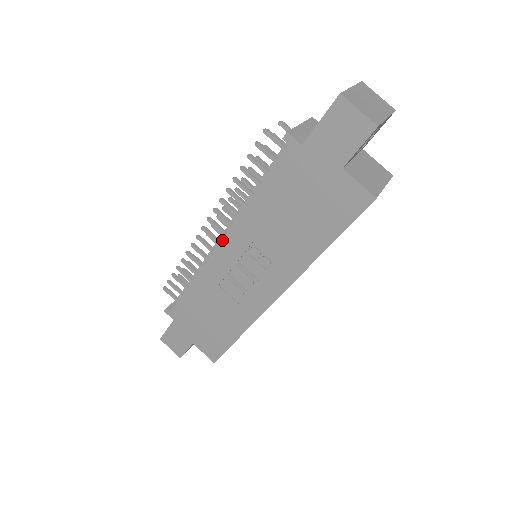
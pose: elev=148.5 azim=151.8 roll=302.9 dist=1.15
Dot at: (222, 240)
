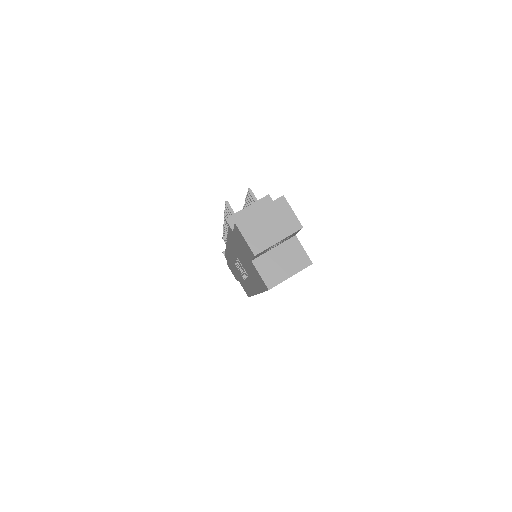
Dot at: (226, 243)
